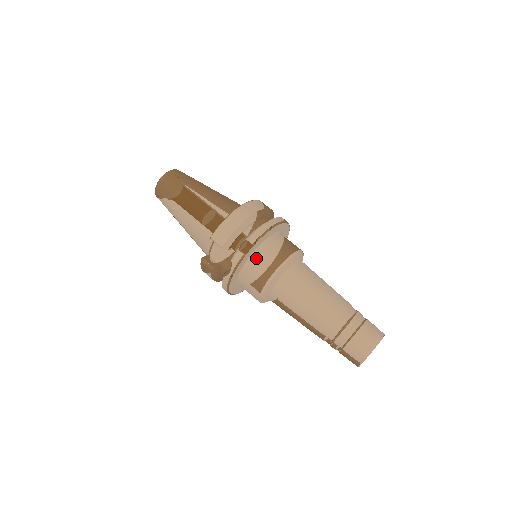
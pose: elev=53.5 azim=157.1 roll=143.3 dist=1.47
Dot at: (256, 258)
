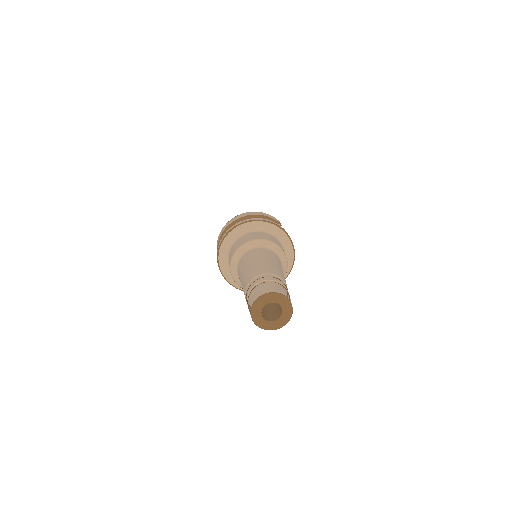
Dot at: occluded
